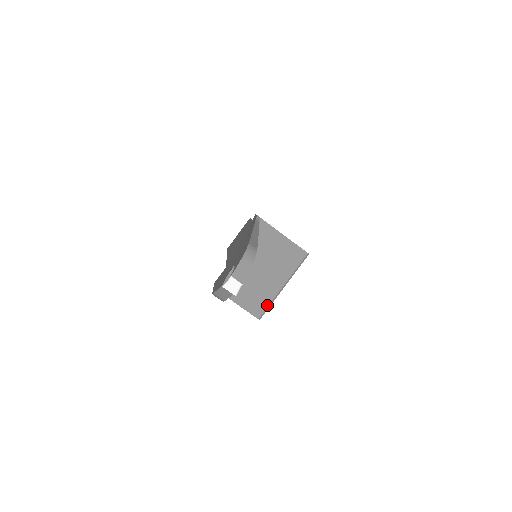
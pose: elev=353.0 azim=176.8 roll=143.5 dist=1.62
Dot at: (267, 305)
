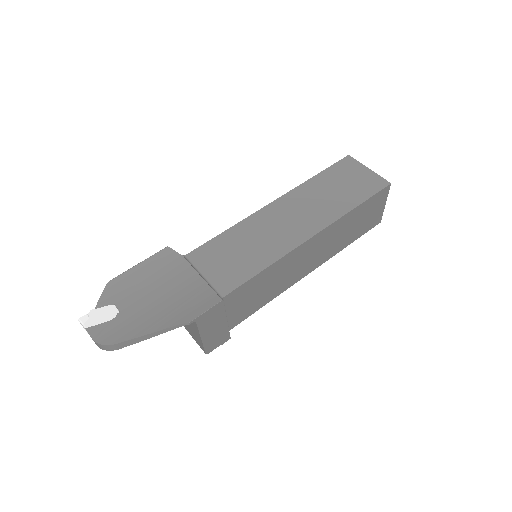
Dot at: occluded
